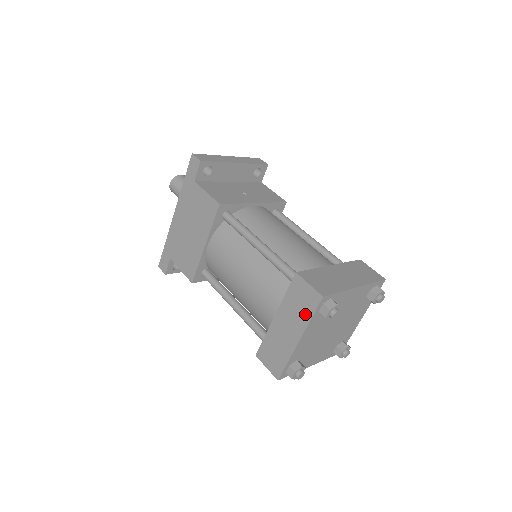
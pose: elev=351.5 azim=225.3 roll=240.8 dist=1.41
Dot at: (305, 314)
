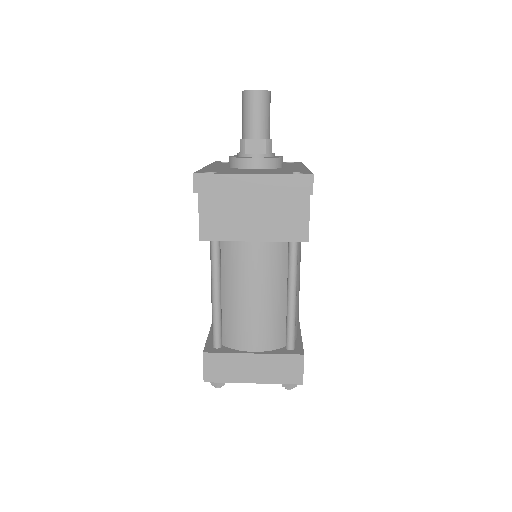
Dot at: occluded
